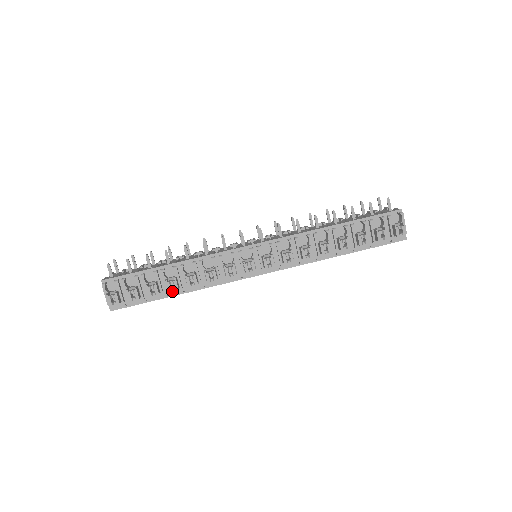
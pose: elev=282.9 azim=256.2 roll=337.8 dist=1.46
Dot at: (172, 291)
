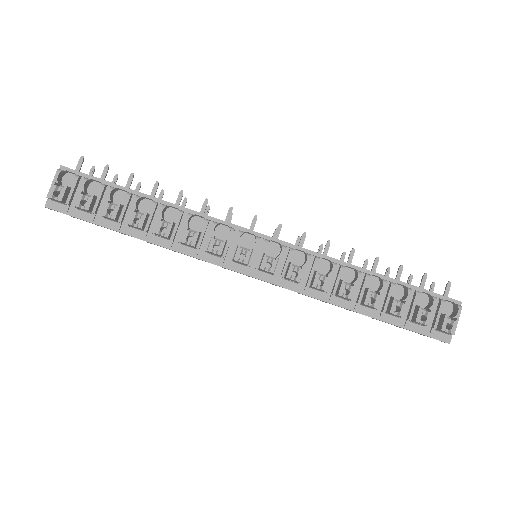
Dot at: (133, 229)
